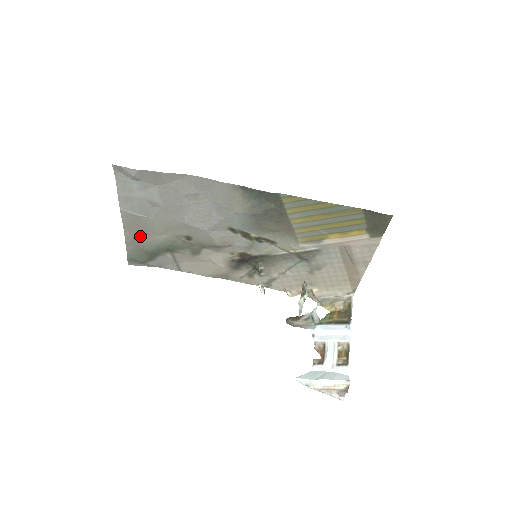
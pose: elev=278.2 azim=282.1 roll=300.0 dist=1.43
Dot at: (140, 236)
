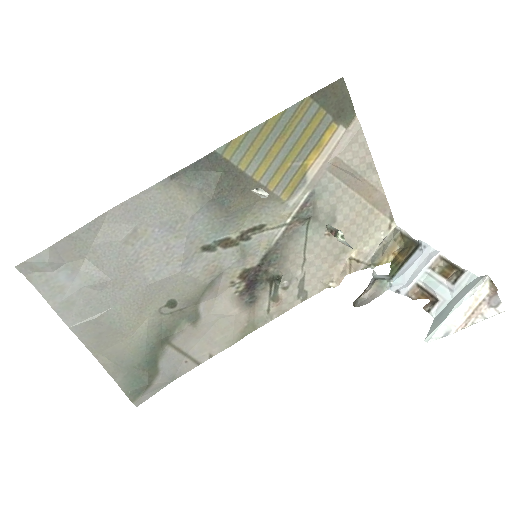
Dot at: (118, 349)
